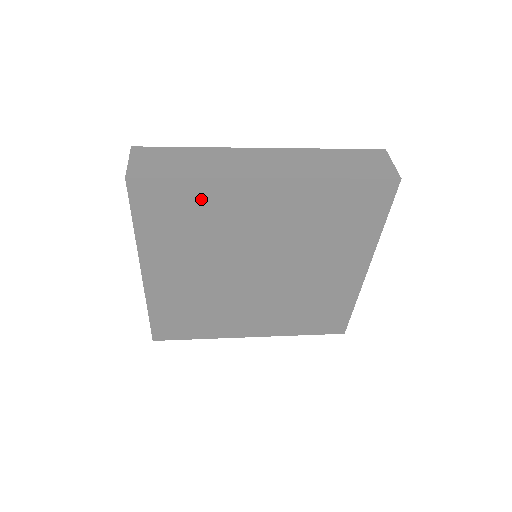
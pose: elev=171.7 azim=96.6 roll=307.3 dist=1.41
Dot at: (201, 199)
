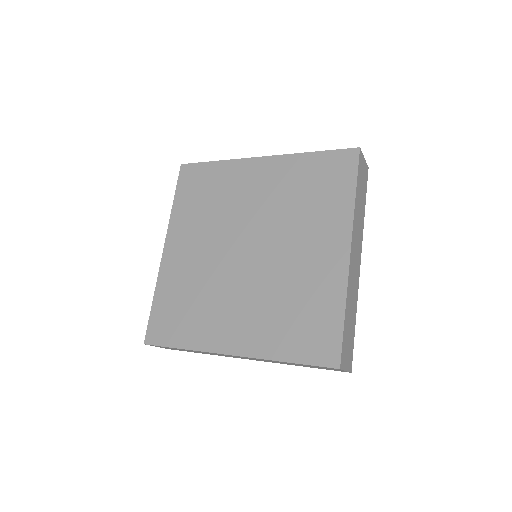
Dot at: (218, 177)
